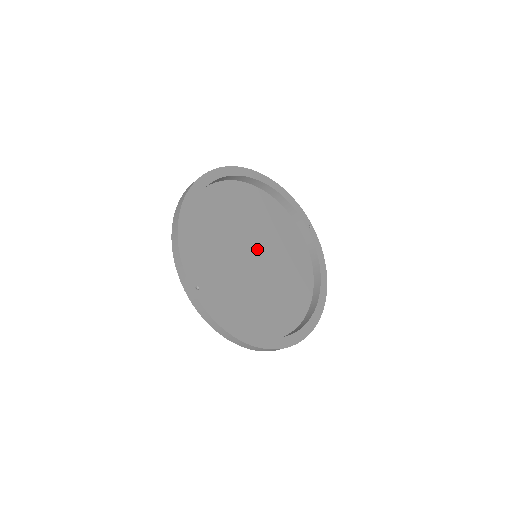
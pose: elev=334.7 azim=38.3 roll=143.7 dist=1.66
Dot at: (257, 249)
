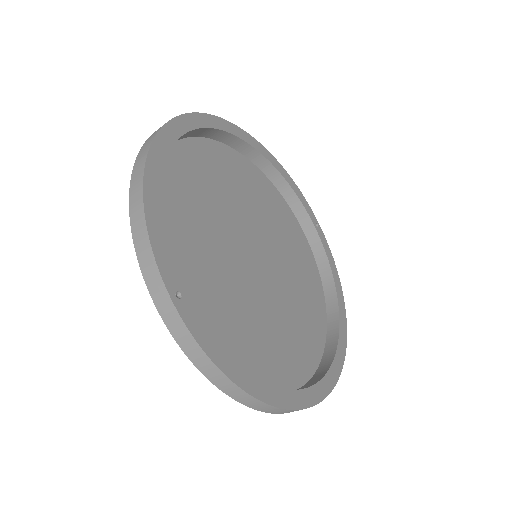
Dot at: (256, 246)
